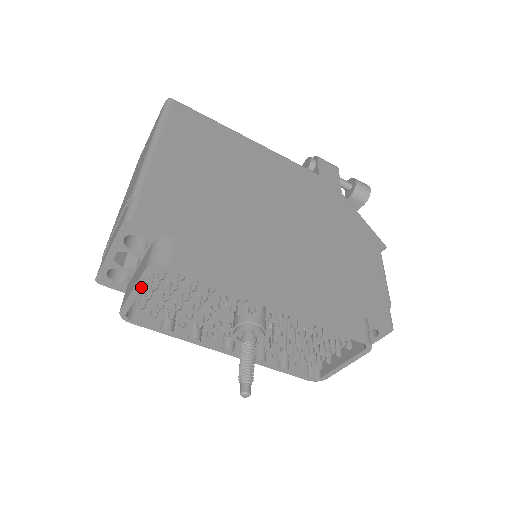
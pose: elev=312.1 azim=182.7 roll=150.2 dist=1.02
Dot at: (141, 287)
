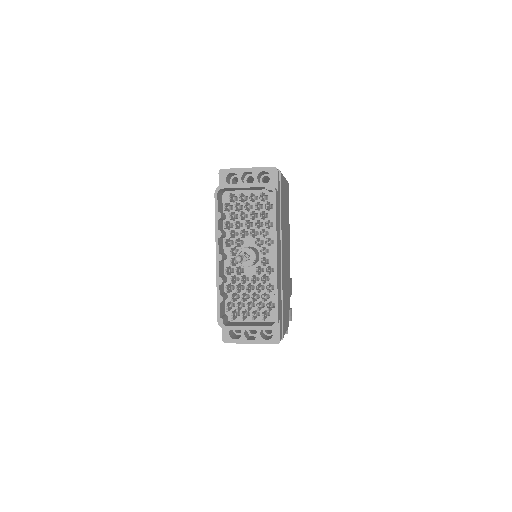
Dot at: (251, 186)
